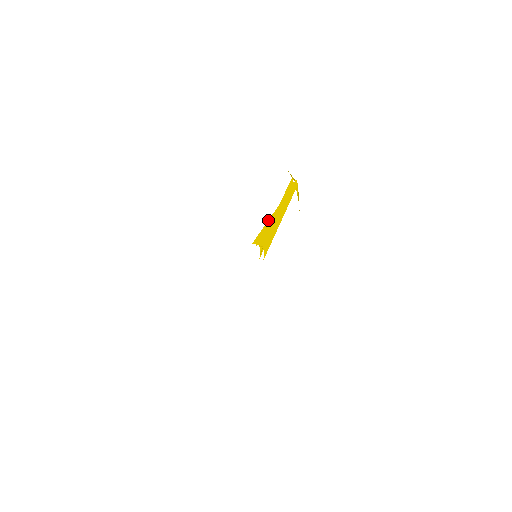
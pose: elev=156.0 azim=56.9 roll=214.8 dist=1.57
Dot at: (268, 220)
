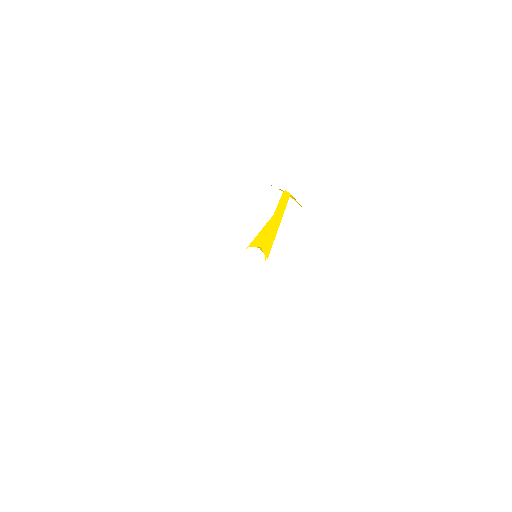
Dot at: (263, 227)
